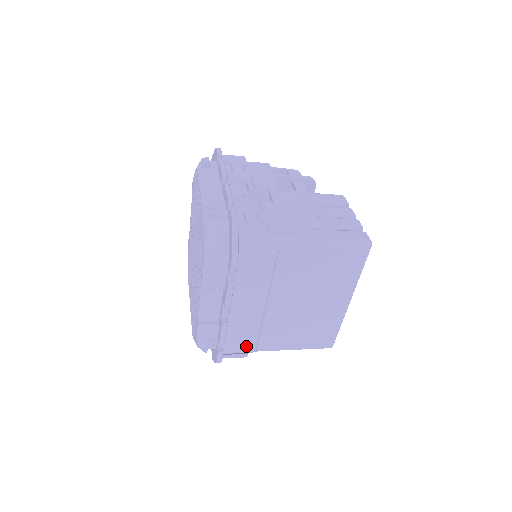
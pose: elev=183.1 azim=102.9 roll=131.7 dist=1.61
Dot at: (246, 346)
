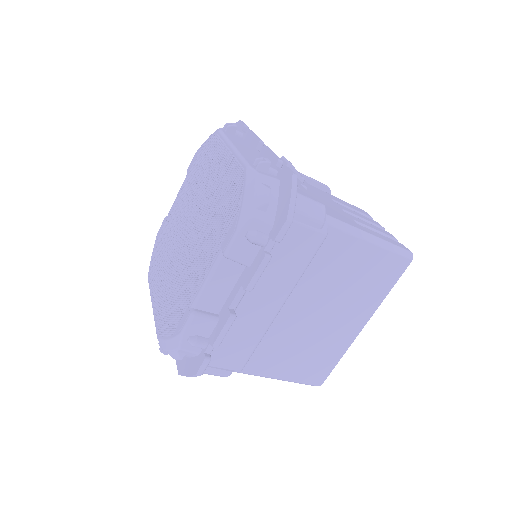
Dot at: (236, 359)
